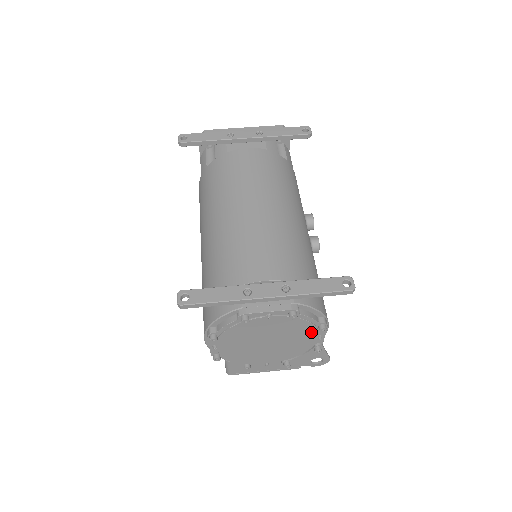
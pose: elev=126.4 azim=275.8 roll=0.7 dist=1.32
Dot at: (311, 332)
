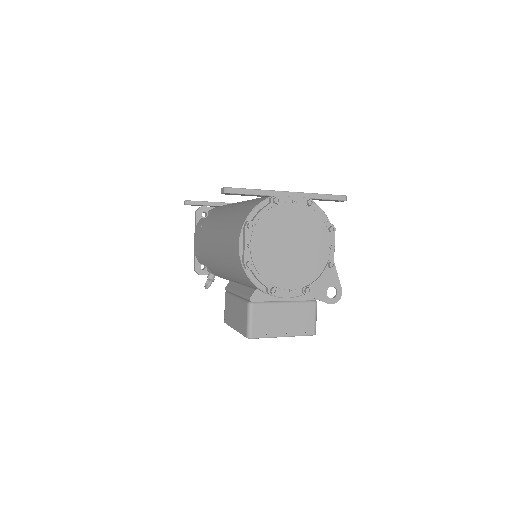
Dot at: (324, 236)
